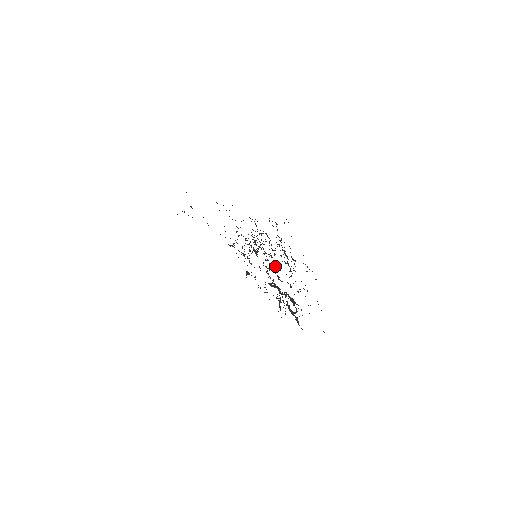
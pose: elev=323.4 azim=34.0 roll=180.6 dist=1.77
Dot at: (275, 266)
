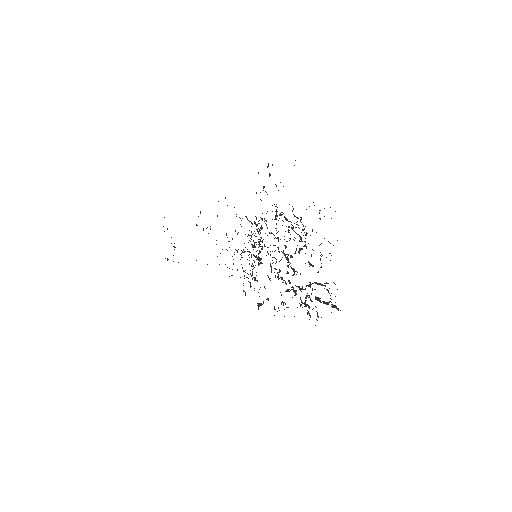
Dot at: occluded
